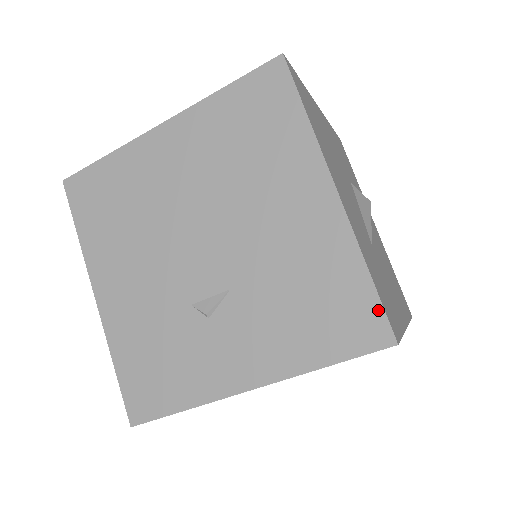
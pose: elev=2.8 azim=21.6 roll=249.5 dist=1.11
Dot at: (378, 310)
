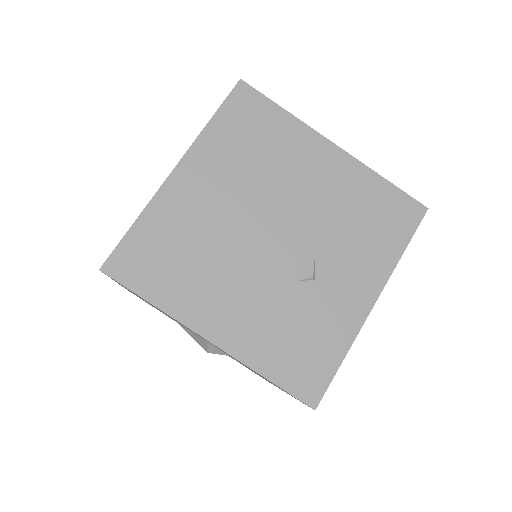
Dot at: (406, 197)
